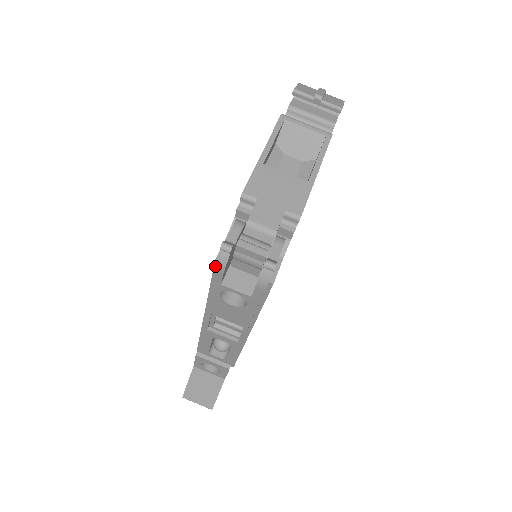
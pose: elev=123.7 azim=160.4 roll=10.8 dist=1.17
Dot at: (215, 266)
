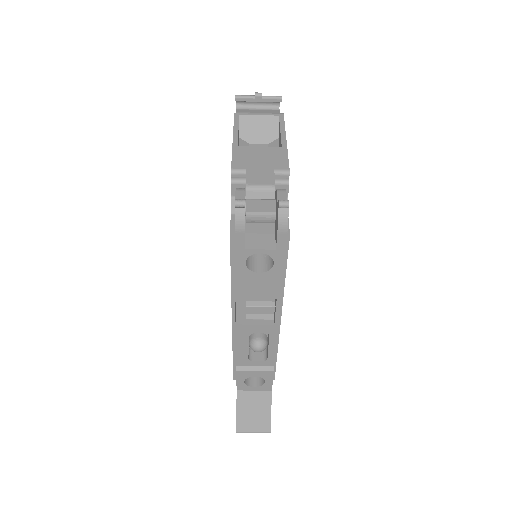
Dot at: (235, 227)
